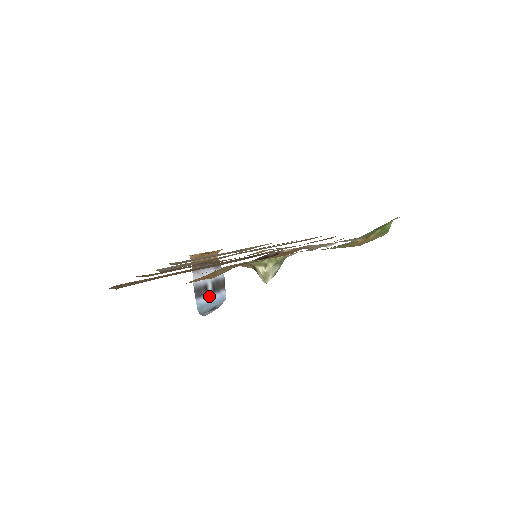
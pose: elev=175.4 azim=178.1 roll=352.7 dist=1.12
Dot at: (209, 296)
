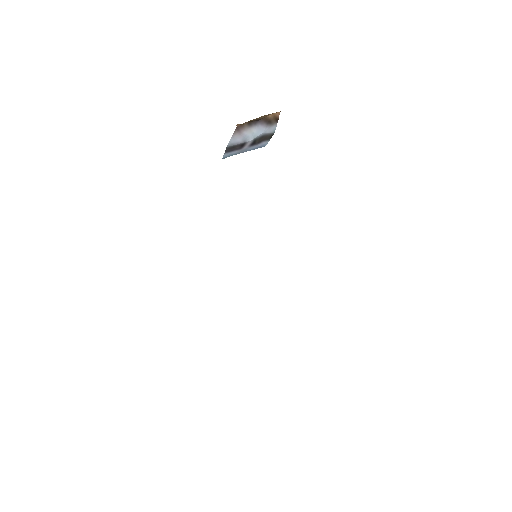
Dot at: (244, 148)
